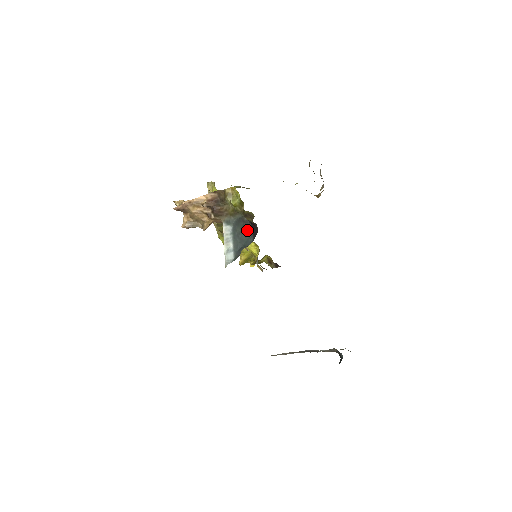
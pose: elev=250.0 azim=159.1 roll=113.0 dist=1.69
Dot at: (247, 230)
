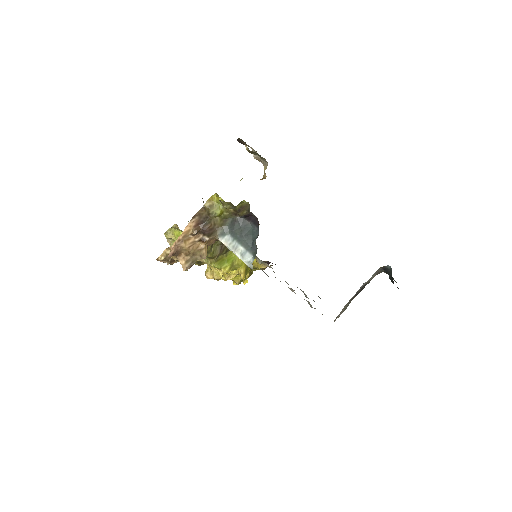
Dot at: (246, 225)
